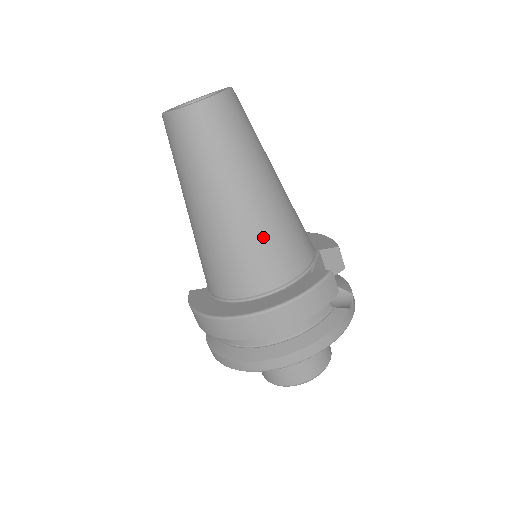
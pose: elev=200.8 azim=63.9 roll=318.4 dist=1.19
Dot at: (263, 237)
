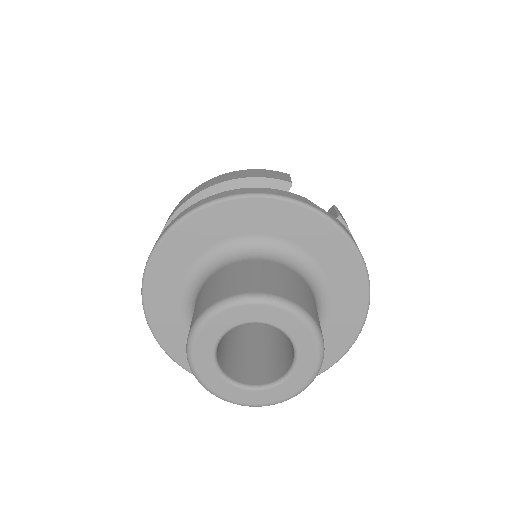
Dot at: occluded
